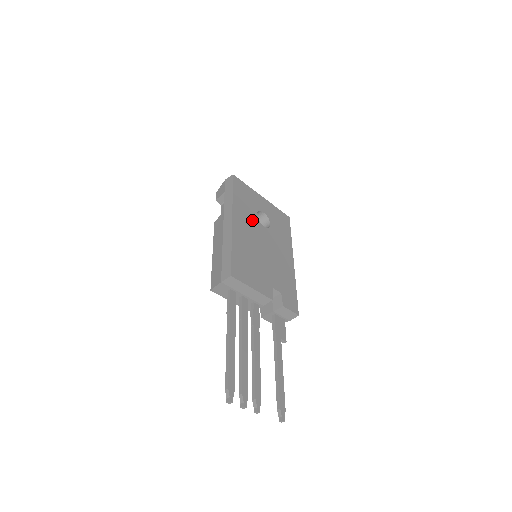
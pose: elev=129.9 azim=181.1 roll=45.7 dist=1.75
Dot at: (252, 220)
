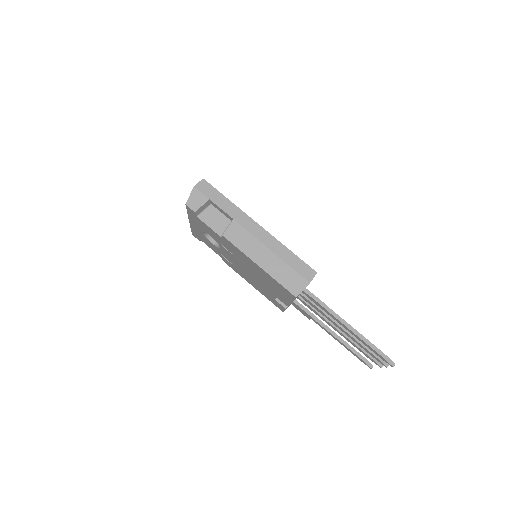
Dot at: occluded
